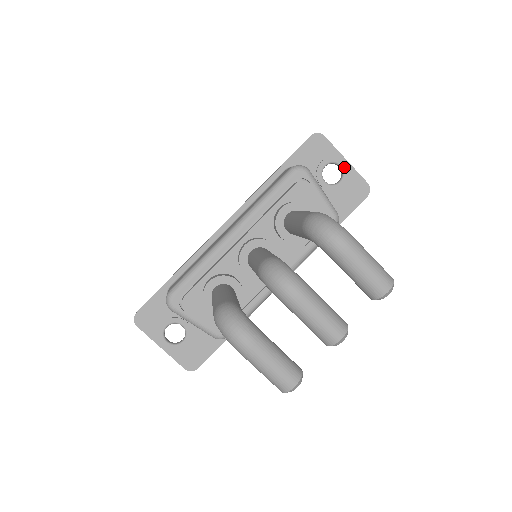
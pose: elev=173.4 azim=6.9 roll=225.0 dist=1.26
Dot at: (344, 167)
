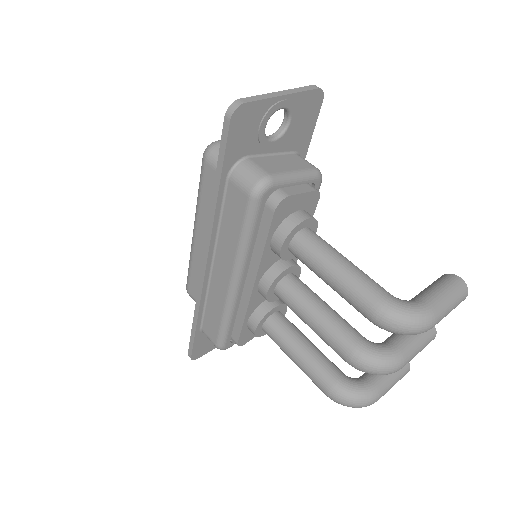
Dot at: (286, 106)
